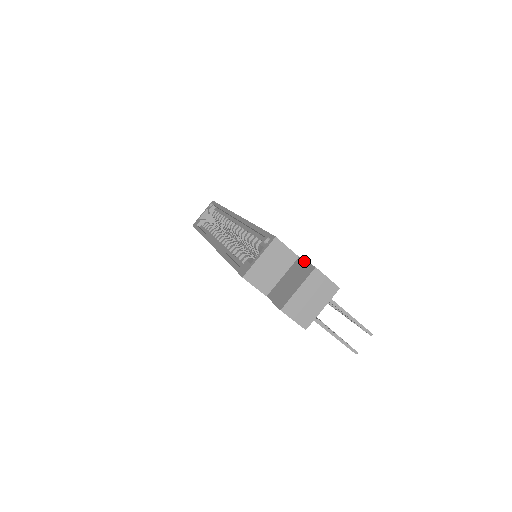
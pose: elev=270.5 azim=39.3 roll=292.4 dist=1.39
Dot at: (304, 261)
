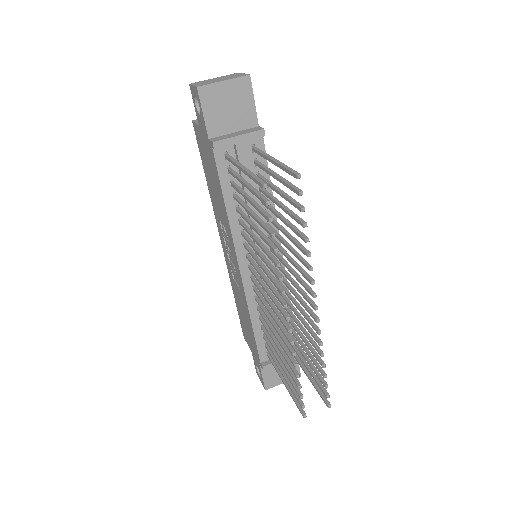
Dot at: occluded
